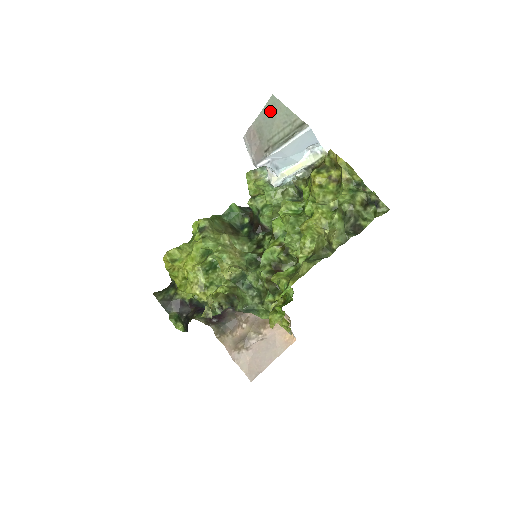
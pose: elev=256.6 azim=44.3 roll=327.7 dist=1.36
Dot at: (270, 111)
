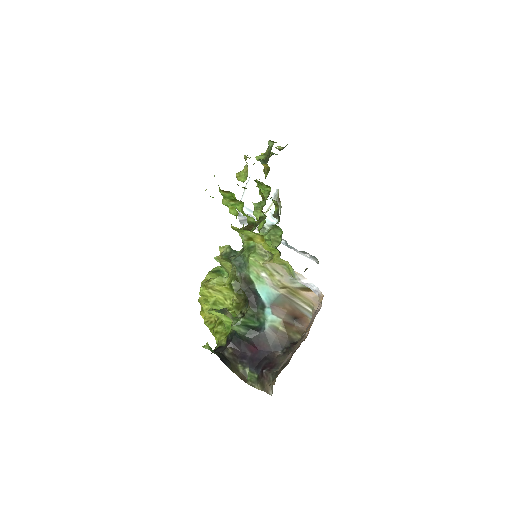
Dot at: occluded
